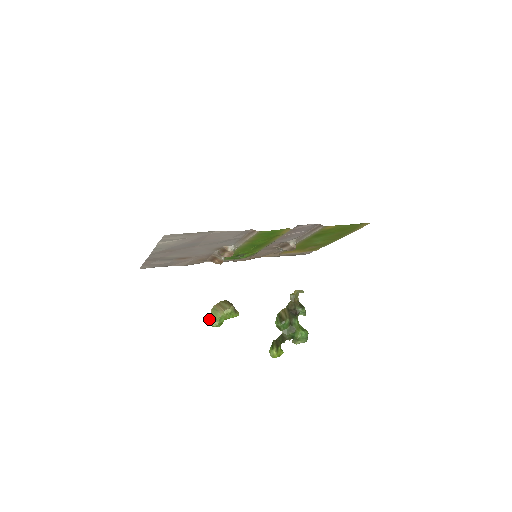
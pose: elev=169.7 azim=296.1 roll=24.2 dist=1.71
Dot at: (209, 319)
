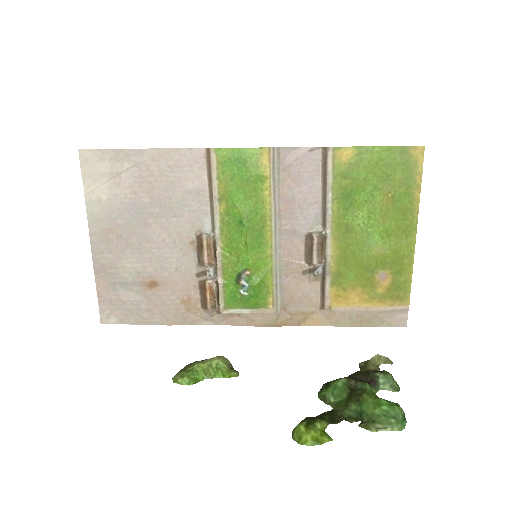
Dot at: occluded
